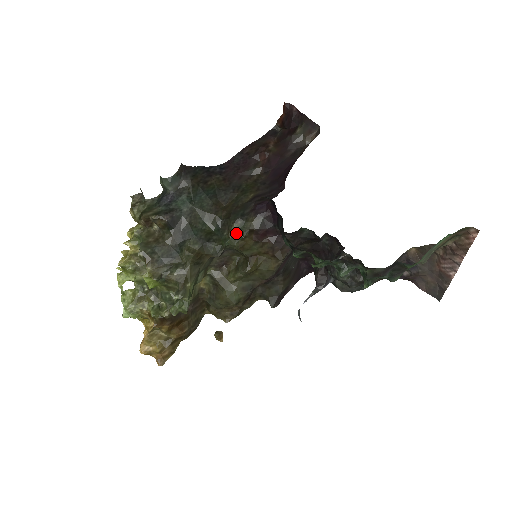
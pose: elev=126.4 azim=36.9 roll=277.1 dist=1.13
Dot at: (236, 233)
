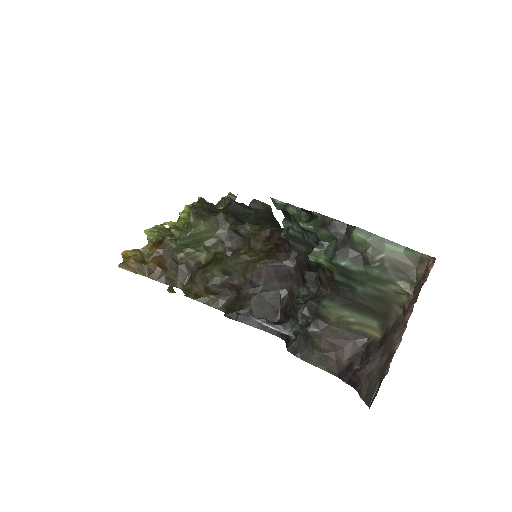
Dot at: (260, 226)
